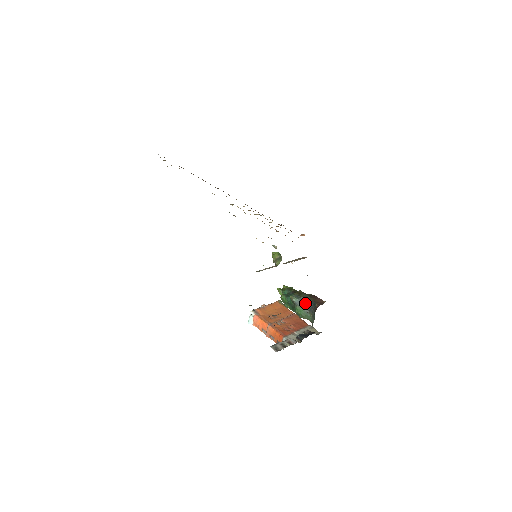
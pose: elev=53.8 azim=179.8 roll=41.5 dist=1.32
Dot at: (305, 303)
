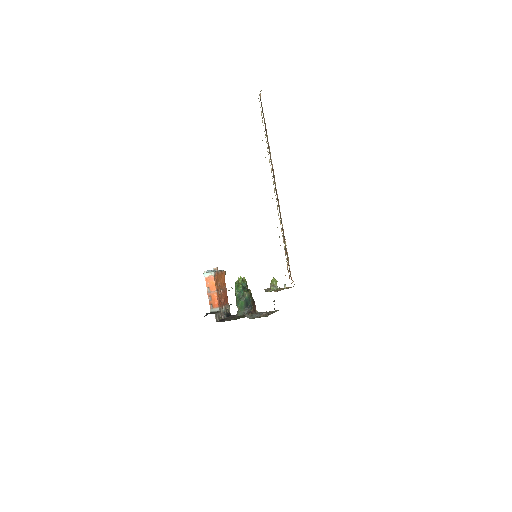
Dot at: (248, 303)
